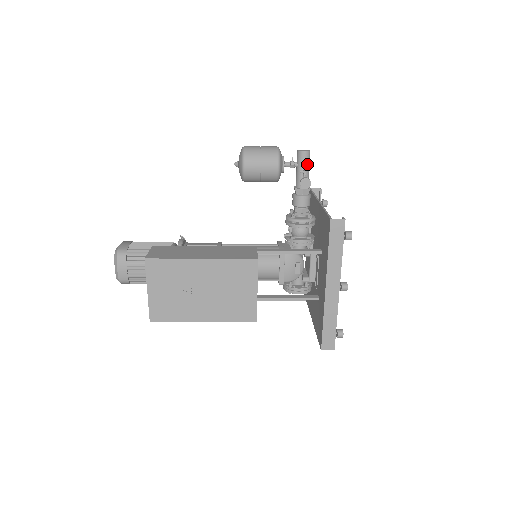
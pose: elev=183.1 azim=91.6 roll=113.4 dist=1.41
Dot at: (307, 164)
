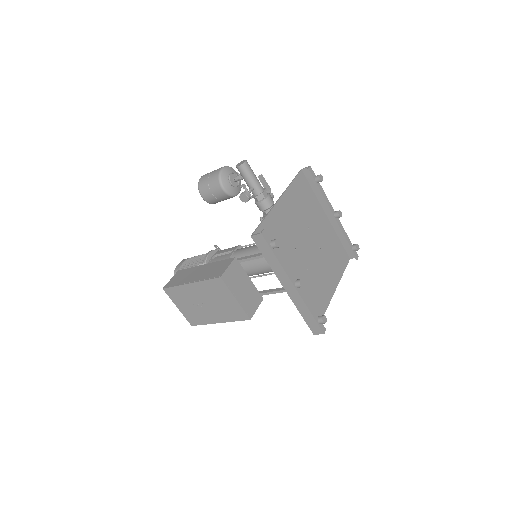
Dot at: (247, 175)
